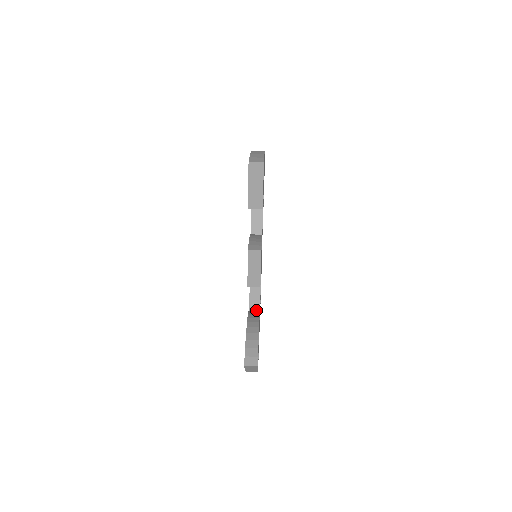
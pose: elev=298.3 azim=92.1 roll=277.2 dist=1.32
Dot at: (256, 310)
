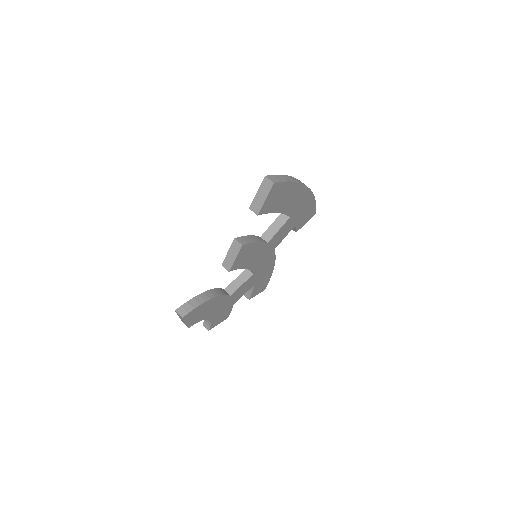
Dot at: (229, 293)
